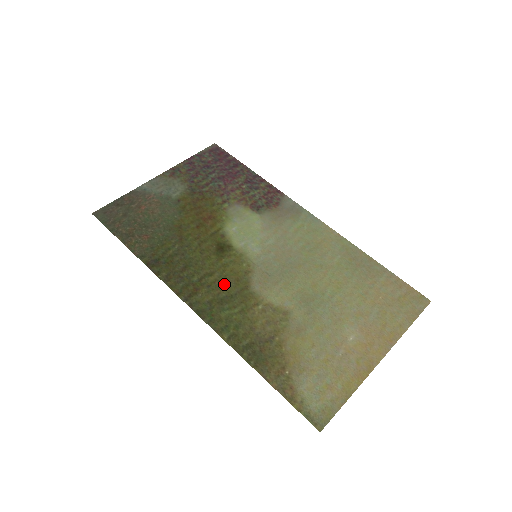
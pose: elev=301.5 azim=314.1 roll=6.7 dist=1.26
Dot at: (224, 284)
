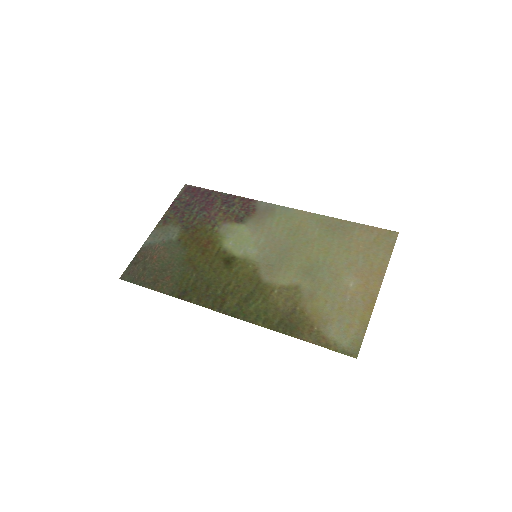
Dot at: (242, 287)
